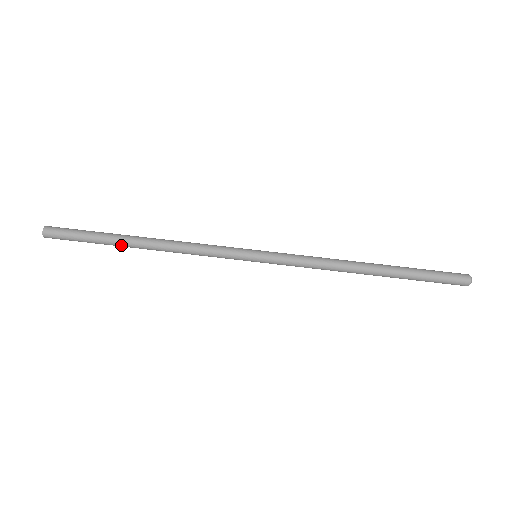
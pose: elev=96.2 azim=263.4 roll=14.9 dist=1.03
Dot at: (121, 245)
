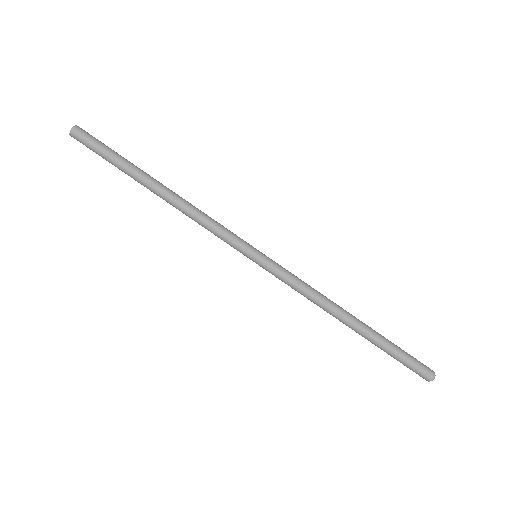
Dot at: (138, 182)
